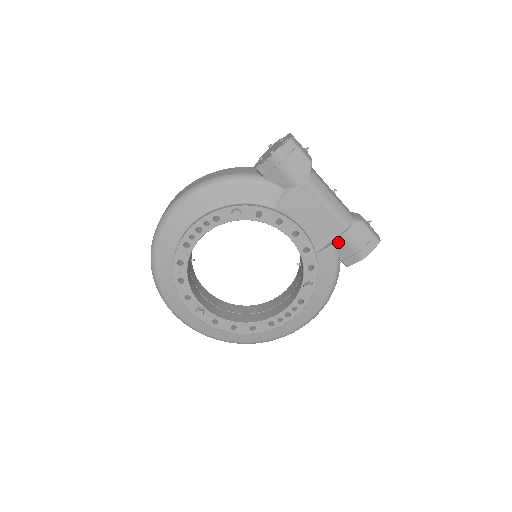
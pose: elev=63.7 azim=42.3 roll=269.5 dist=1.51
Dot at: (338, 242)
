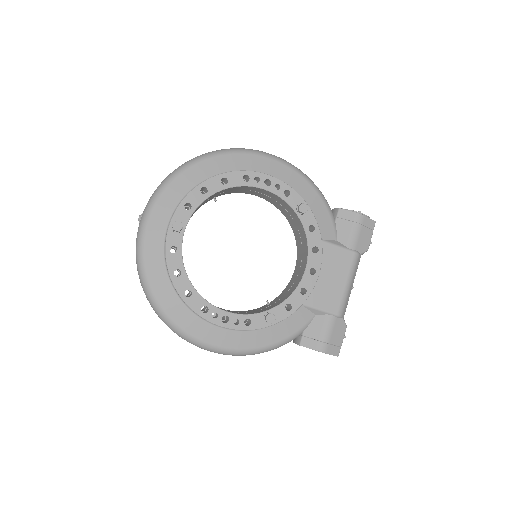
Dot at: (320, 318)
